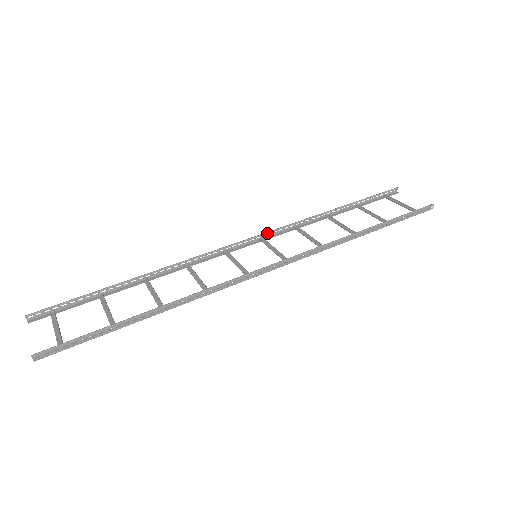
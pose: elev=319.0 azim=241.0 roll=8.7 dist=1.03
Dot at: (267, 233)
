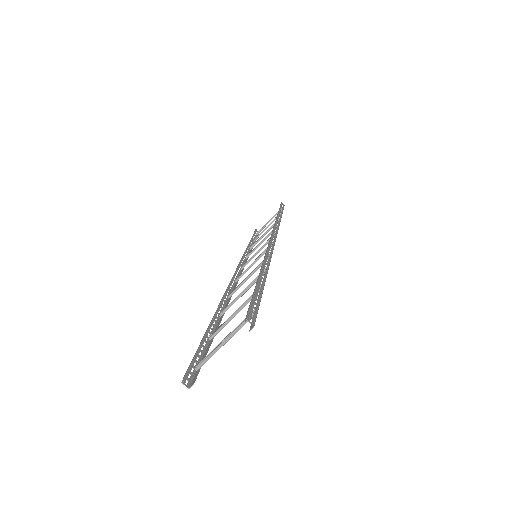
Dot at: (240, 264)
